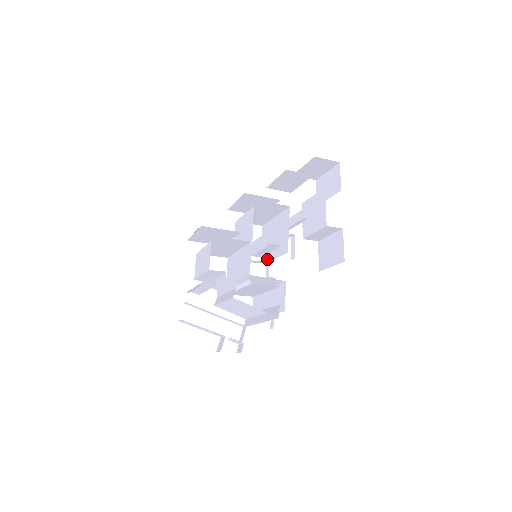
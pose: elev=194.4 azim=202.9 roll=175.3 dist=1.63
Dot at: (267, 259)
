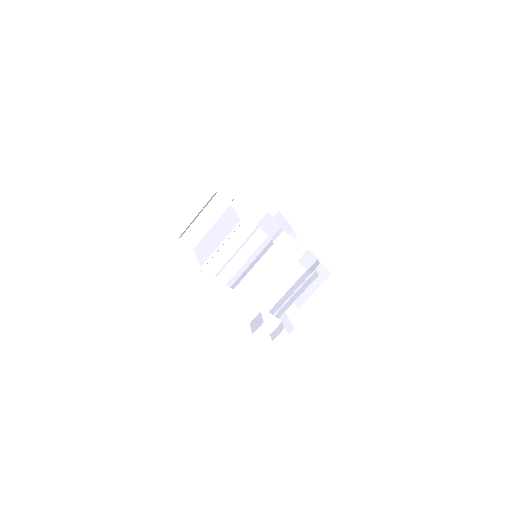
Dot at: occluded
